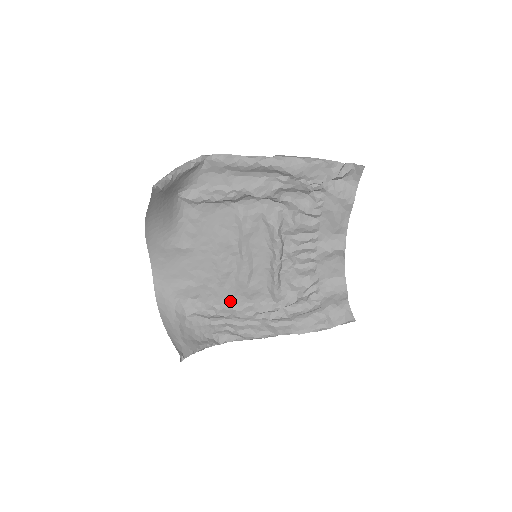
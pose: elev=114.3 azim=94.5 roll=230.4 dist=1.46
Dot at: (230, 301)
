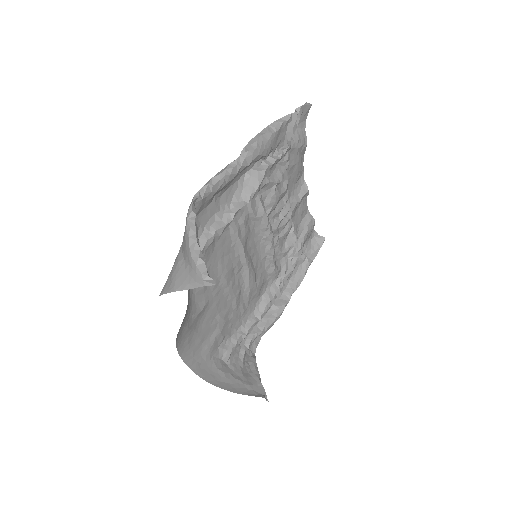
Dot at: (246, 313)
